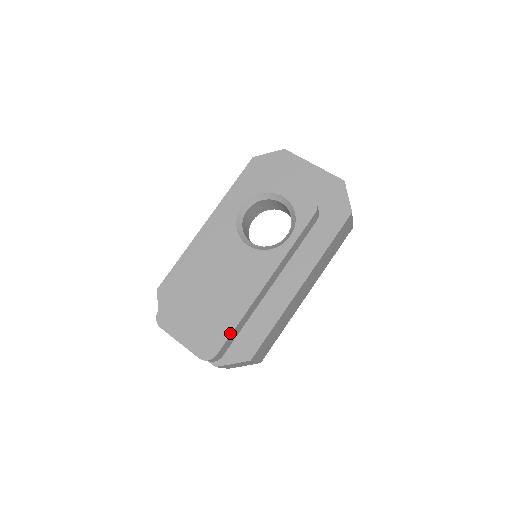
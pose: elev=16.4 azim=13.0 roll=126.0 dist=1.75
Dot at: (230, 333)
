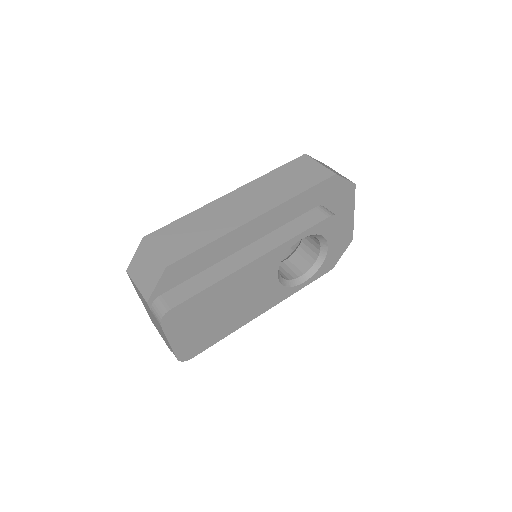
Dot at: occluded
